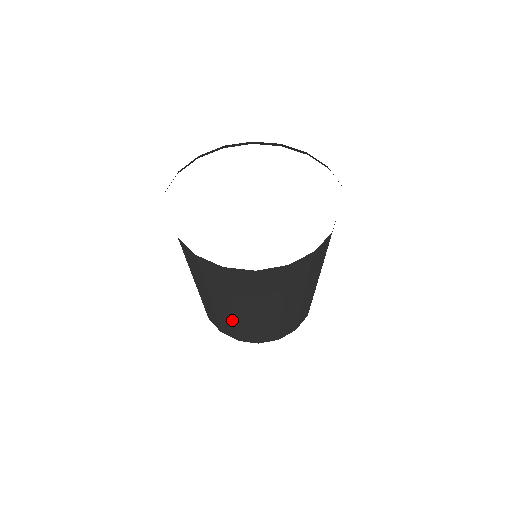
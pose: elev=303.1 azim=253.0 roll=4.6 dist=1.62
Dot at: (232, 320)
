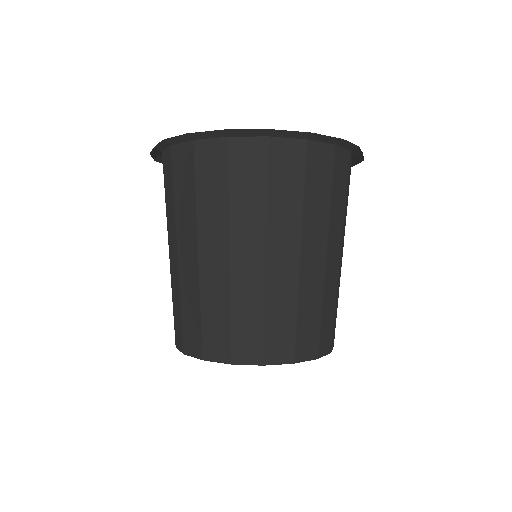
Dot at: (261, 293)
